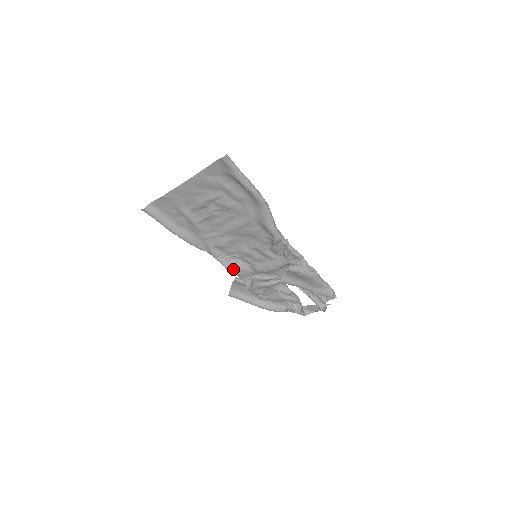
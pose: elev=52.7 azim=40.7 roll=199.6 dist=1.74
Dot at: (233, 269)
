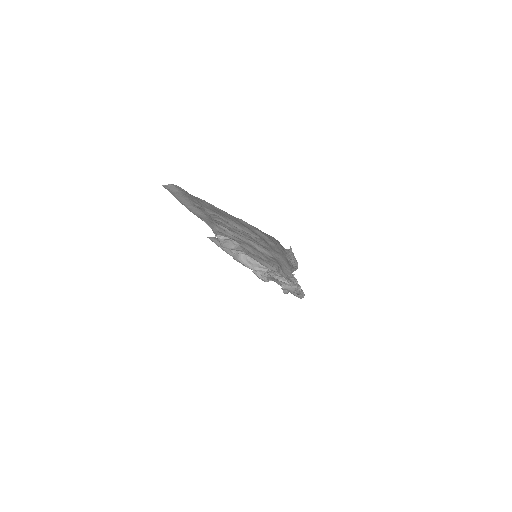
Dot at: (227, 248)
